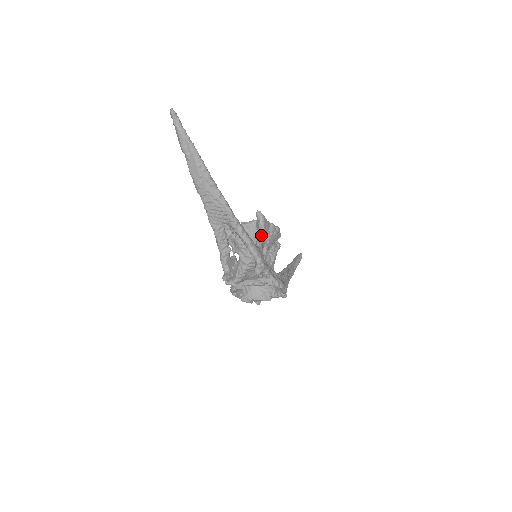
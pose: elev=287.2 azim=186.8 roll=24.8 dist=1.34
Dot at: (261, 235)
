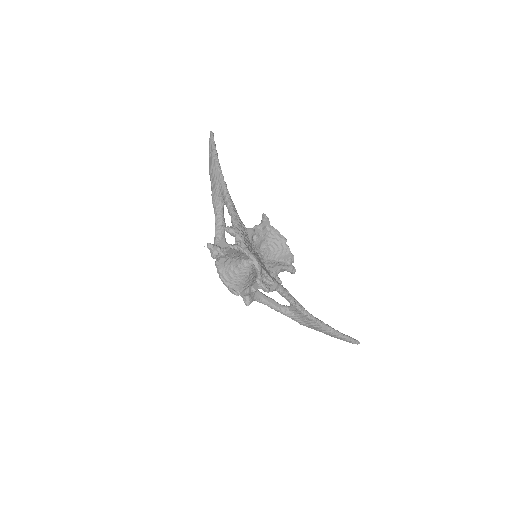
Dot at: (257, 228)
